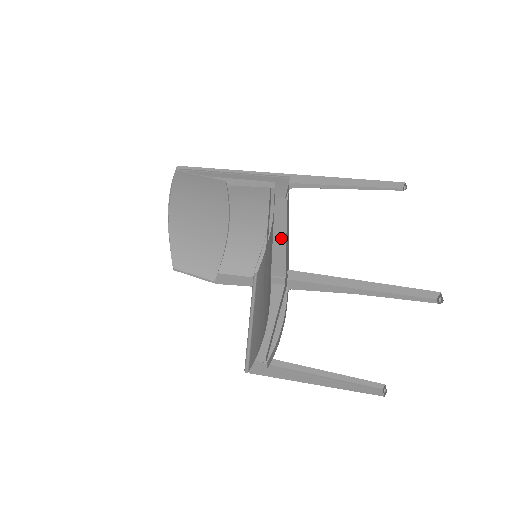
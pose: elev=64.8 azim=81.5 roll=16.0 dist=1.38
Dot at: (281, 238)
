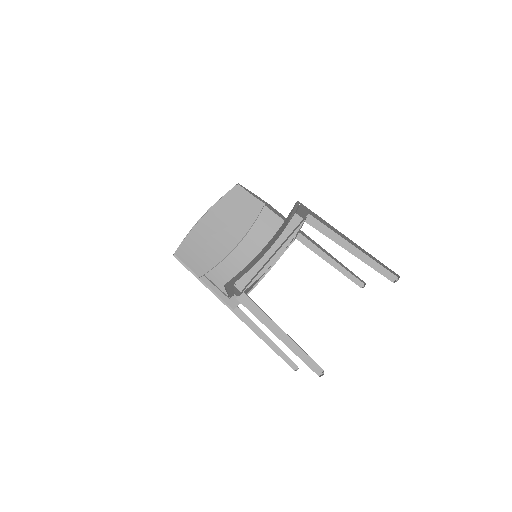
Dot at: occluded
